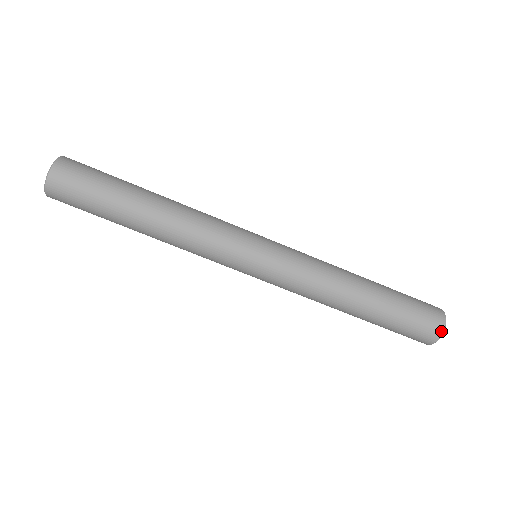
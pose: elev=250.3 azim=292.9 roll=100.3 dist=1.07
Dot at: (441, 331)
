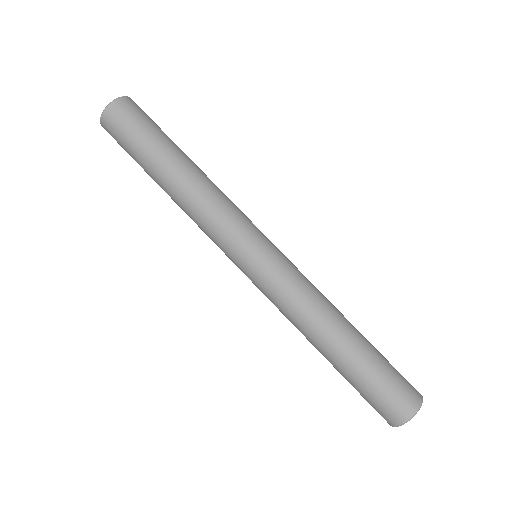
Dot at: (421, 395)
